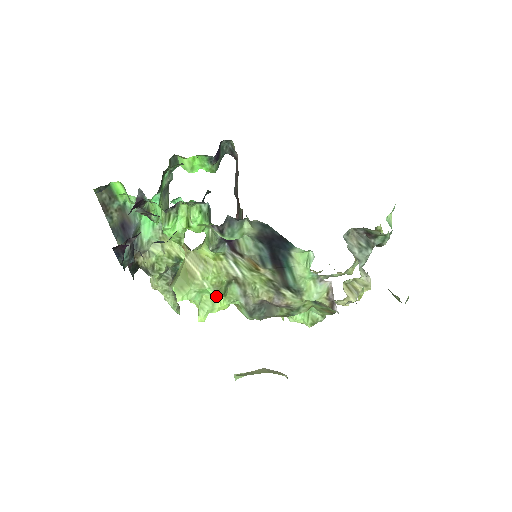
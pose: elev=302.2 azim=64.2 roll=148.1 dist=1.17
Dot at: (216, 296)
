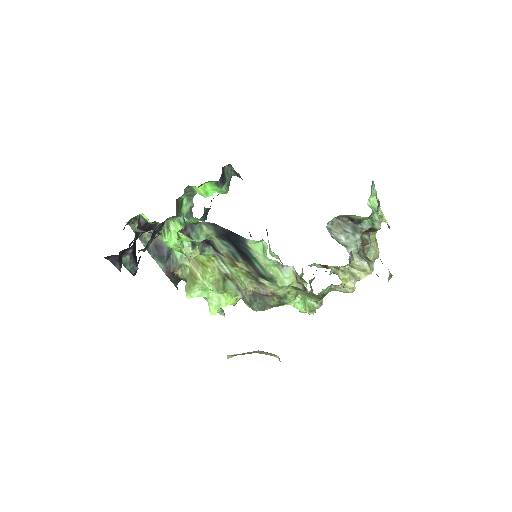
Dot at: (219, 292)
